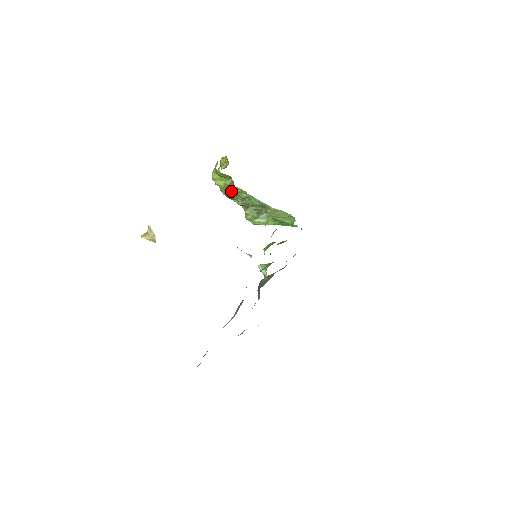
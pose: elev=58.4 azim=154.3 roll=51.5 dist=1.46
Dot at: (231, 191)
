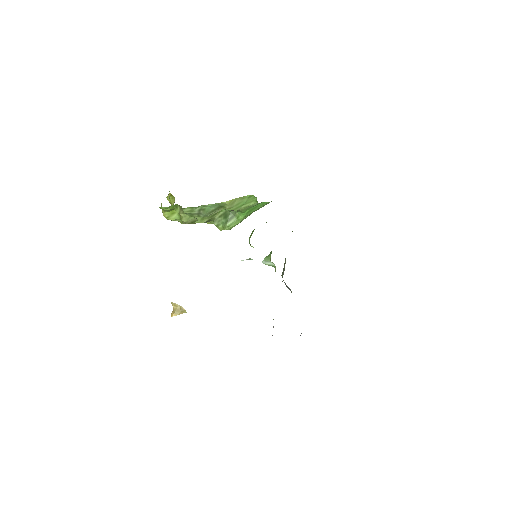
Dot at: (185, 216)
